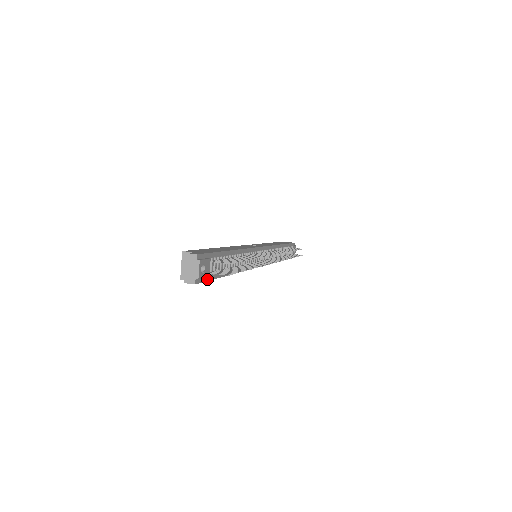
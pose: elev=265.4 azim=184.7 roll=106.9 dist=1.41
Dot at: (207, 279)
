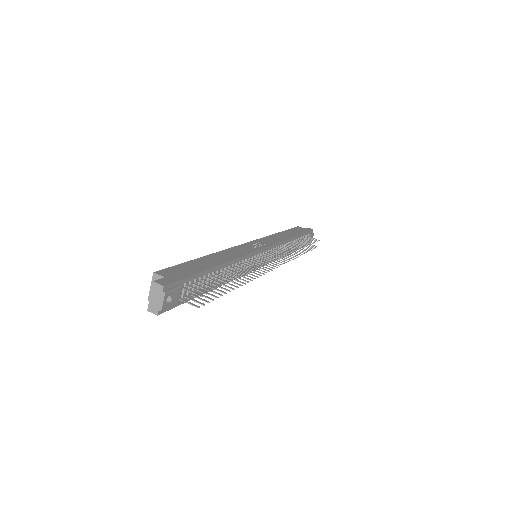
Dot at: (176, 305)
